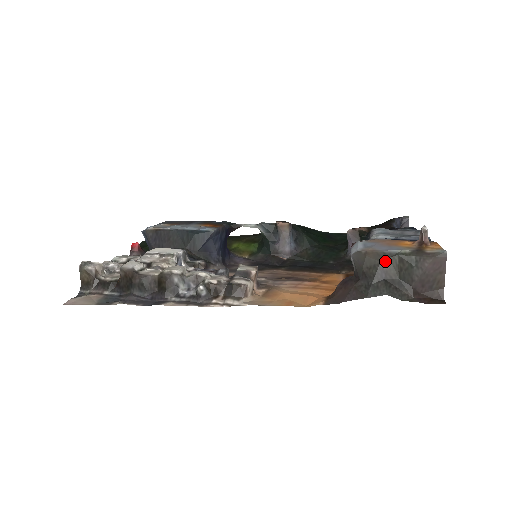
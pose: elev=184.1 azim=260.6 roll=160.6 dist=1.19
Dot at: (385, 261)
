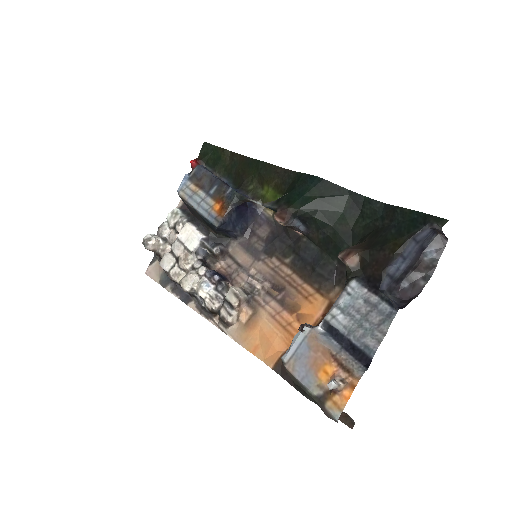
Dot at: occluded
